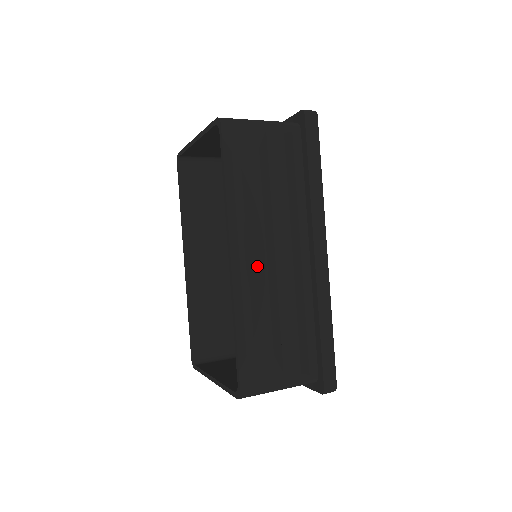
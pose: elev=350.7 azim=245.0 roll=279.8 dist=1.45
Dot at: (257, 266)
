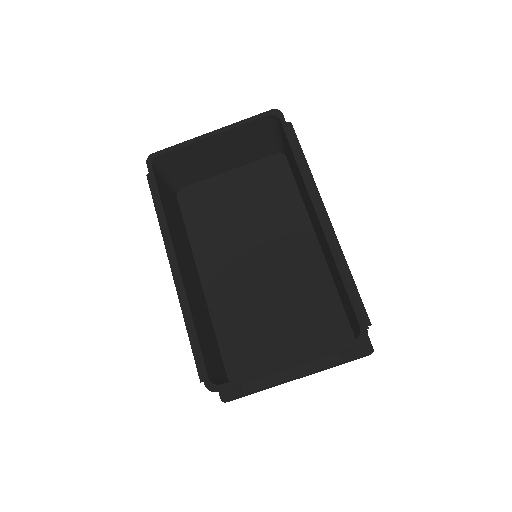
Dot at: occluded
